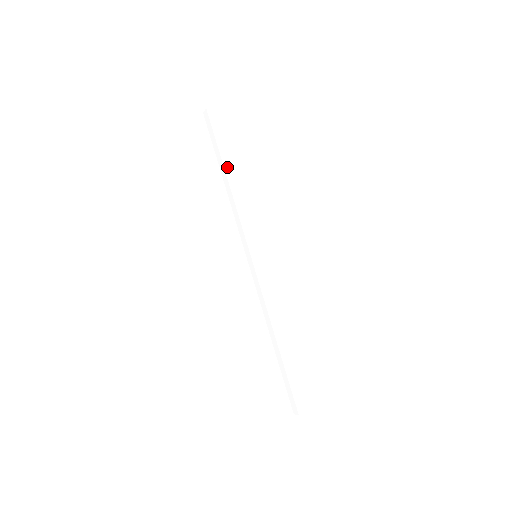
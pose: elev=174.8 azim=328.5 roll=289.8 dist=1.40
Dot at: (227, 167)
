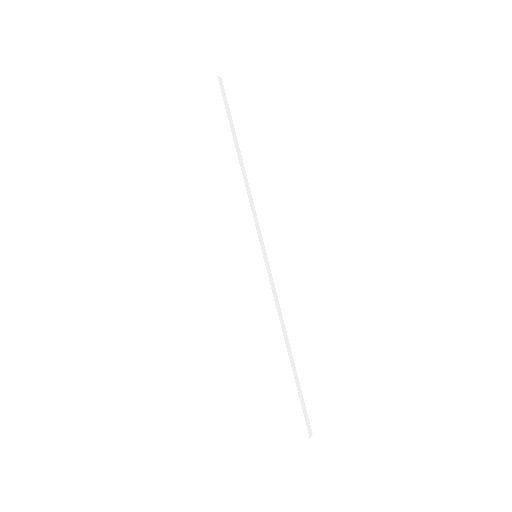
Dot at: (221, 153)
